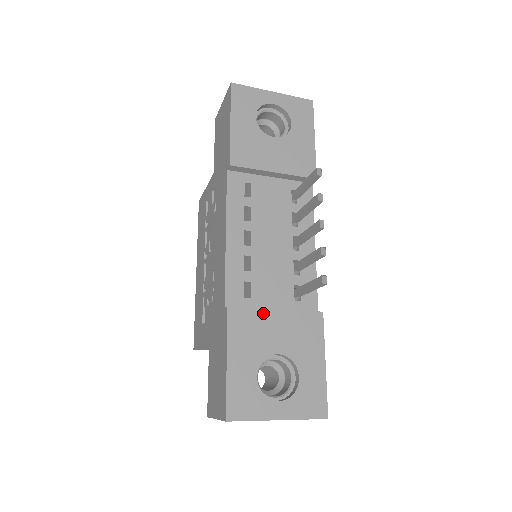
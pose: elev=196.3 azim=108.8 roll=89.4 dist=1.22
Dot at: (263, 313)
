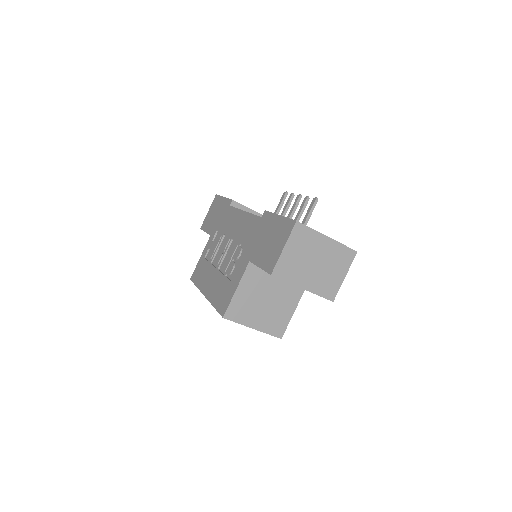
Dot at: occluded
